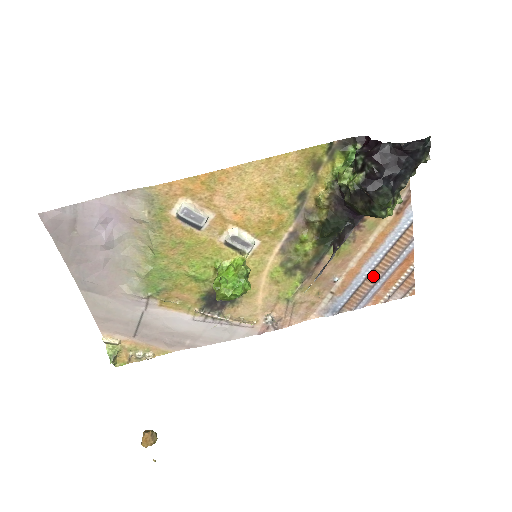
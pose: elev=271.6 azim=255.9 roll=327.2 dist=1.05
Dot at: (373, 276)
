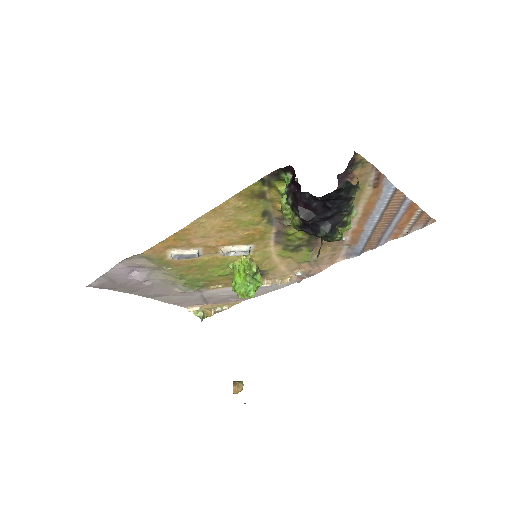
Dot at: (380, 227)
